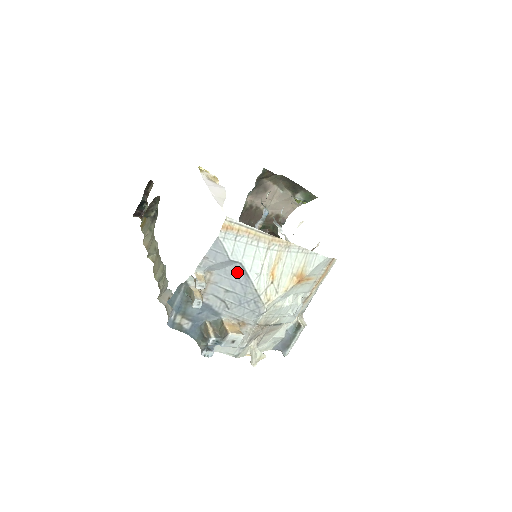
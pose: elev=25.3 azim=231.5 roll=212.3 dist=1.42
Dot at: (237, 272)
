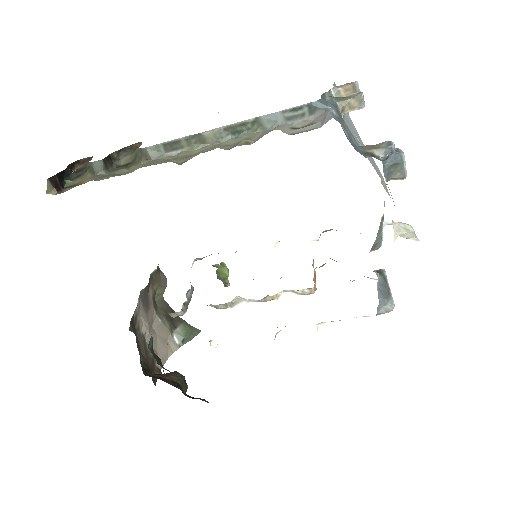
Dot at: (351, 124)
